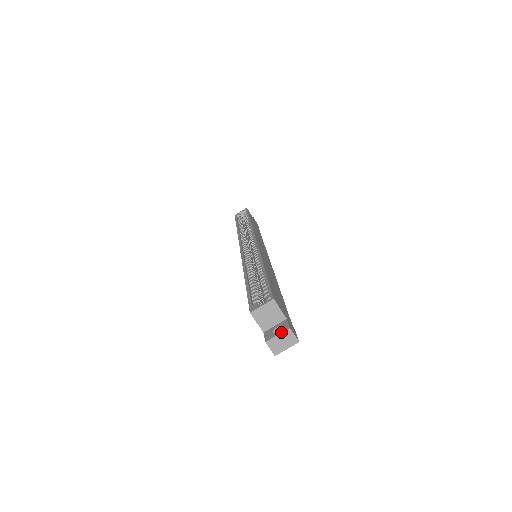
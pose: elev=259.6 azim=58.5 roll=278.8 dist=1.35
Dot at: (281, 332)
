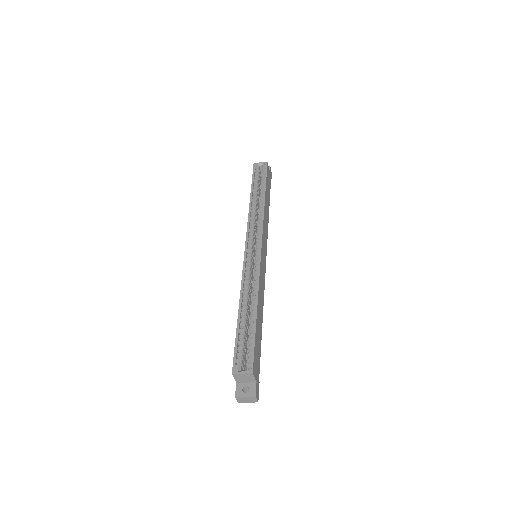
Dot at: (248, 396)
